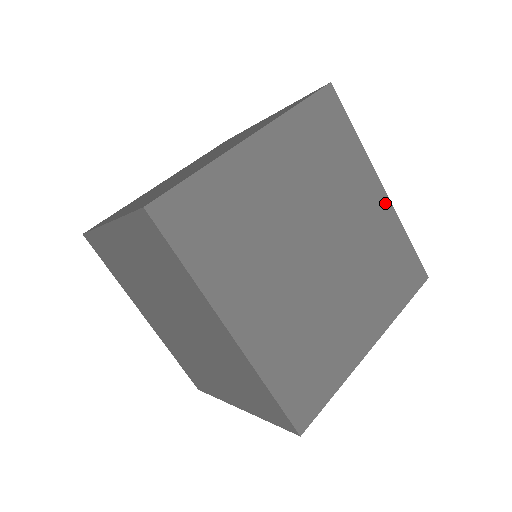
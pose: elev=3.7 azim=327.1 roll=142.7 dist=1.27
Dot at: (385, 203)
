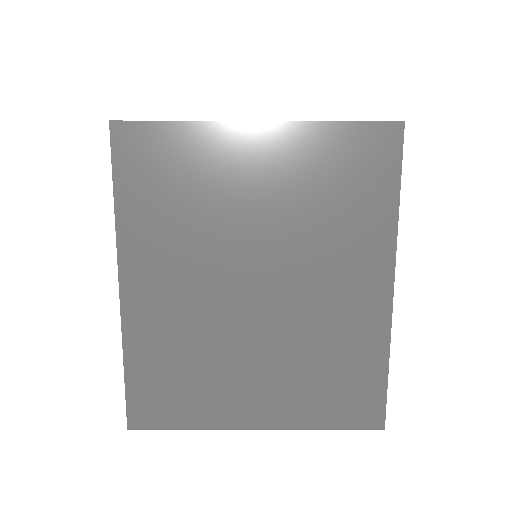
Dot at: occluded
